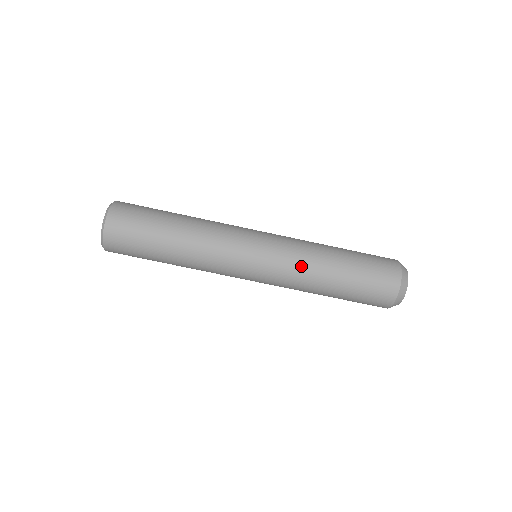
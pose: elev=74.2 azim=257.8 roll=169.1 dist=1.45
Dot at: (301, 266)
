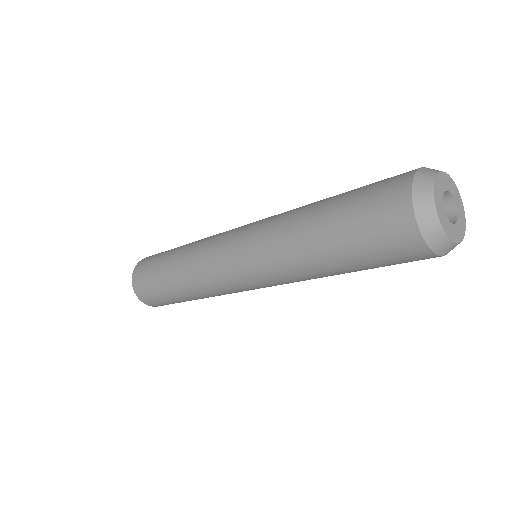
Dot at: (296, 280)
